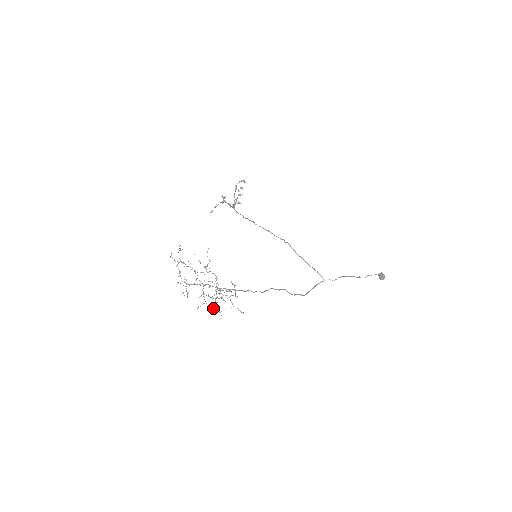
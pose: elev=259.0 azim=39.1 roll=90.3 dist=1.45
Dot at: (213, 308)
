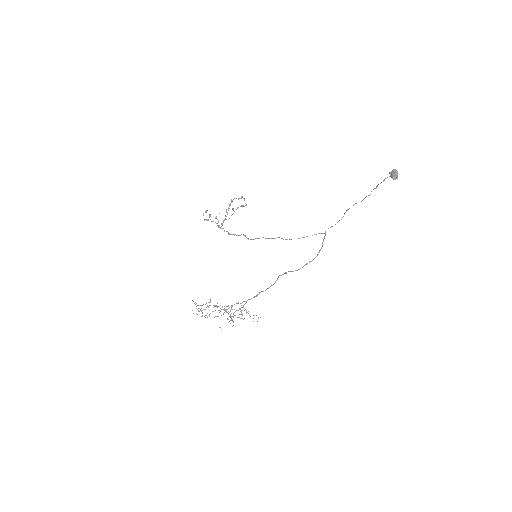
Dot at: occluded
